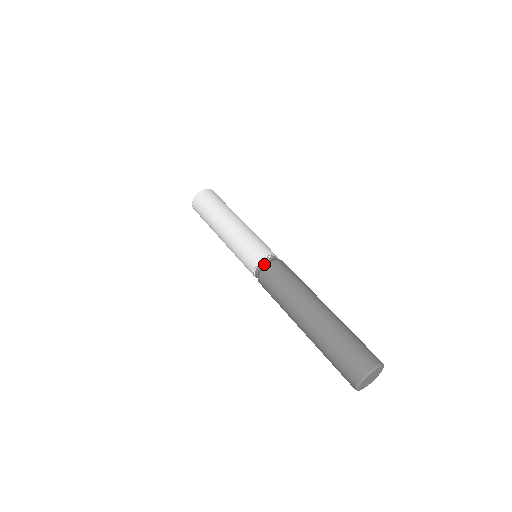
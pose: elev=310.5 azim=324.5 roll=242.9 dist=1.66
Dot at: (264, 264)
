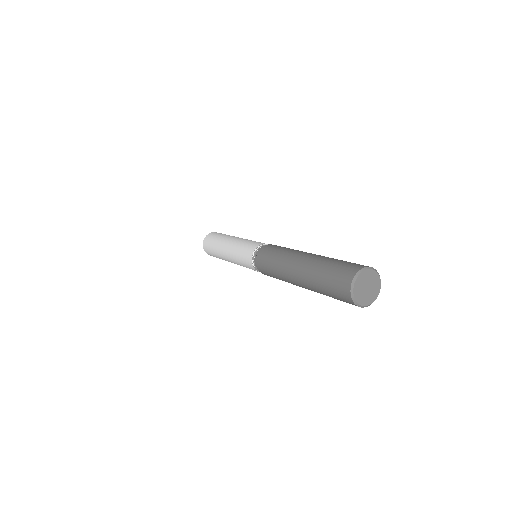
Dot at: occluded
